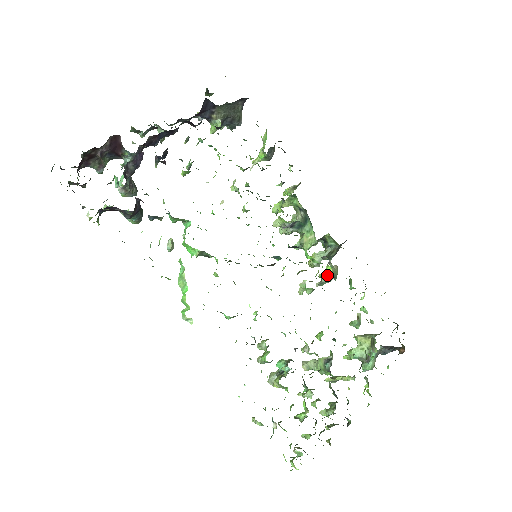
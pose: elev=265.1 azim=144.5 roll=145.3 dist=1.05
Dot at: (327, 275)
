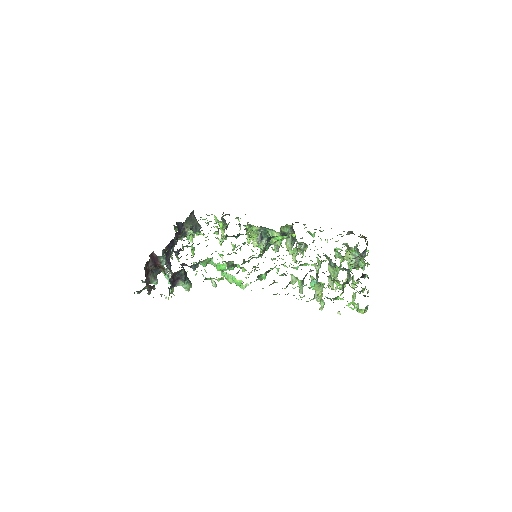
Dot at: (300, 245)
